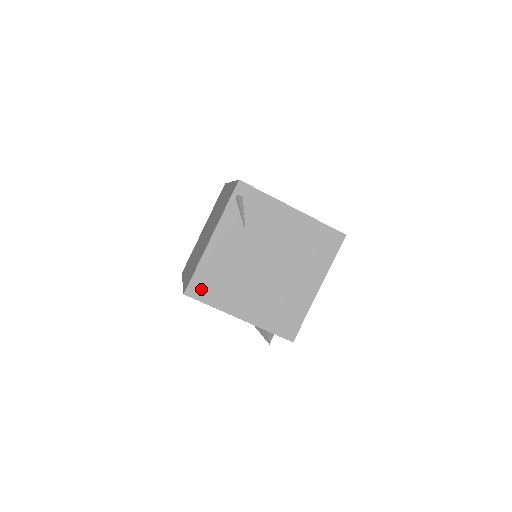
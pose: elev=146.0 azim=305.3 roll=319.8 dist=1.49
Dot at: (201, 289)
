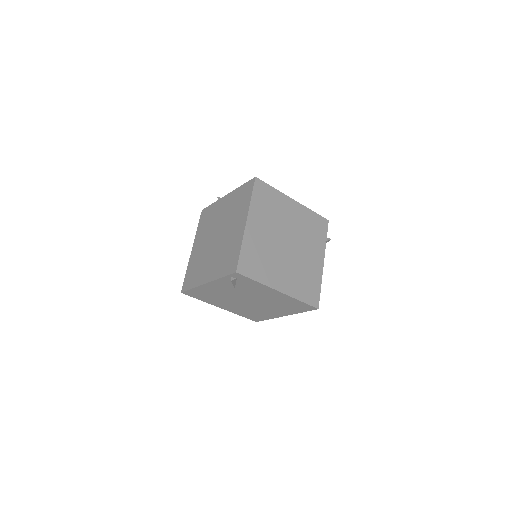
Dot at: (194, 295)
